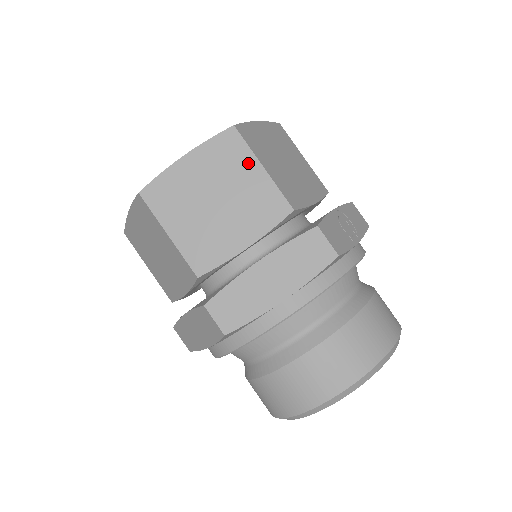
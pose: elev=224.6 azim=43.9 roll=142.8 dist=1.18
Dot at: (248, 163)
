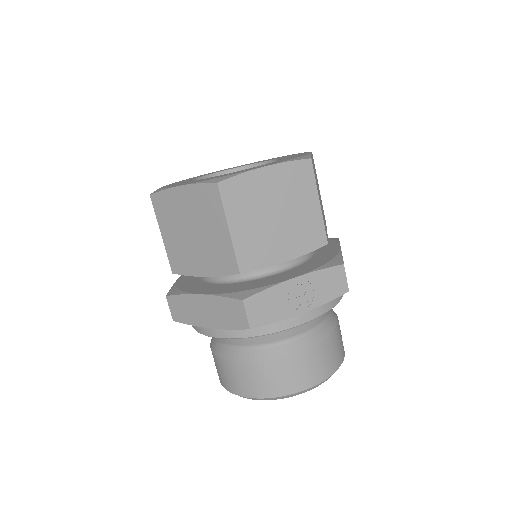
Dot at: (219, 219)
